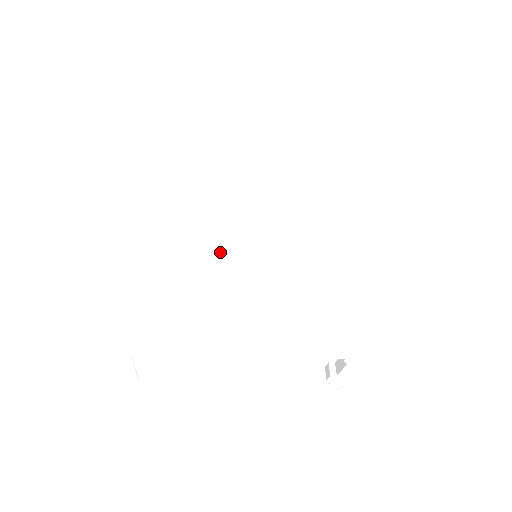
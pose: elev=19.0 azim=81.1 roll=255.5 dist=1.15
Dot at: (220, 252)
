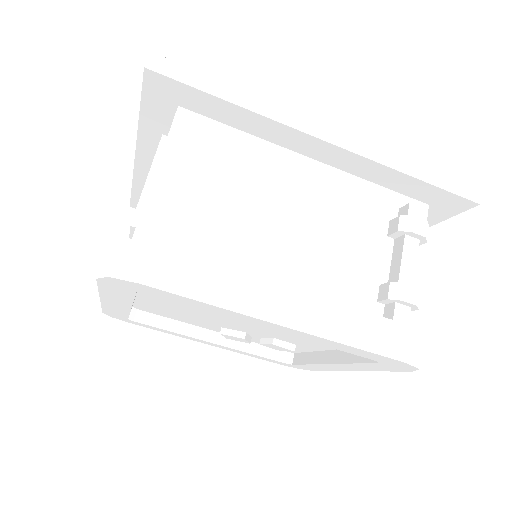
Dot at: occluded
